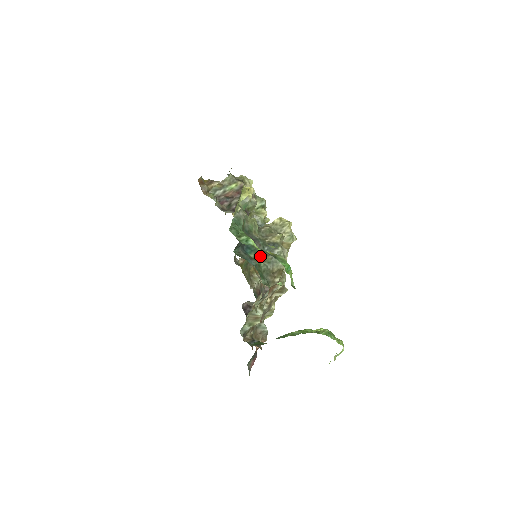
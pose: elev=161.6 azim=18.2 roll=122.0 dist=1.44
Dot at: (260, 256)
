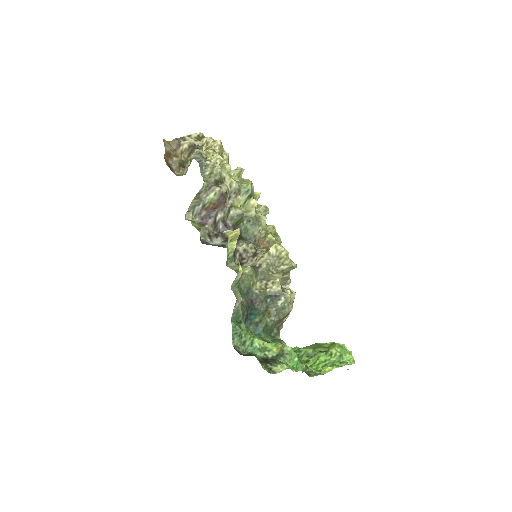
Dot at: (265, 314)
